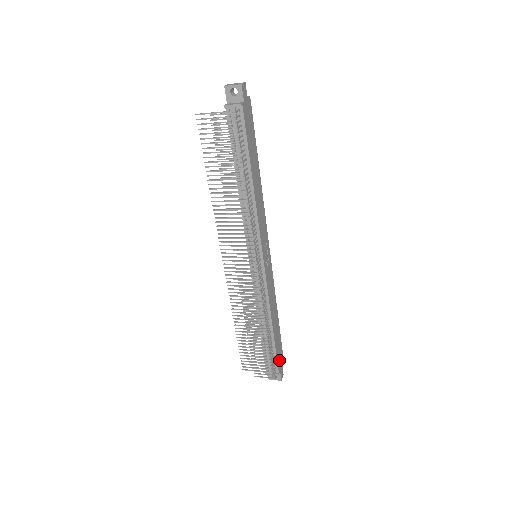
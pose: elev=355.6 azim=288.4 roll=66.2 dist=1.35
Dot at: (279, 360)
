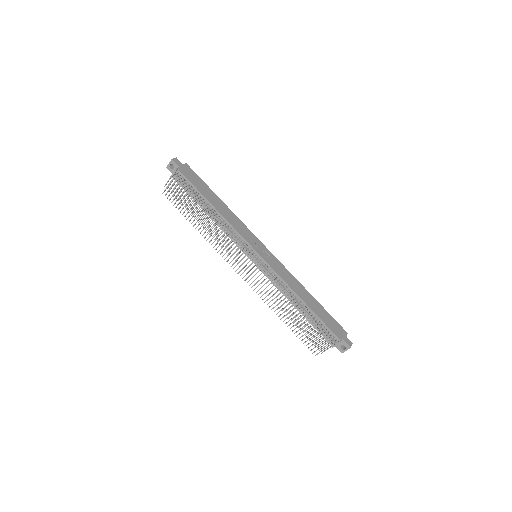
Dot at: (335, 330)
